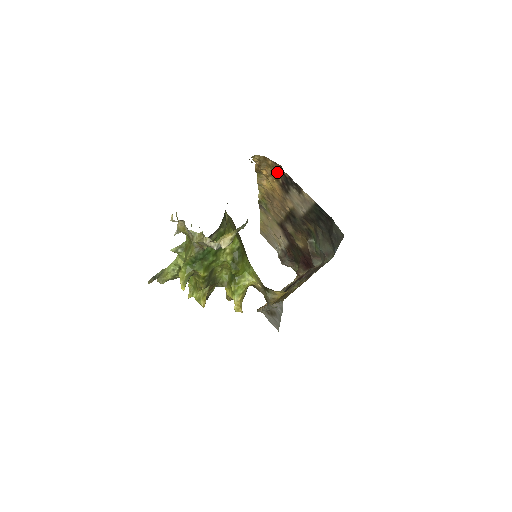
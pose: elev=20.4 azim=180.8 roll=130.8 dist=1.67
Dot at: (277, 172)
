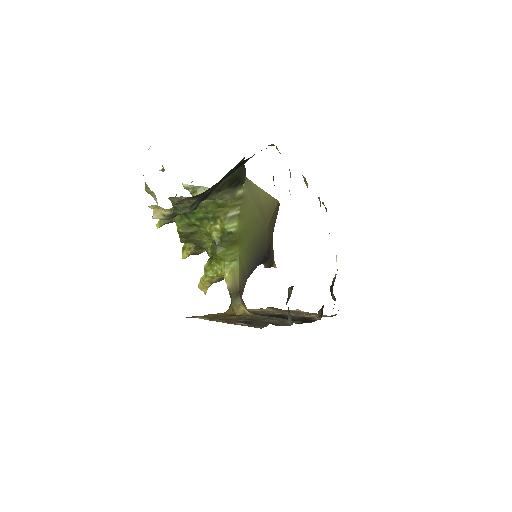
Dot at: occluded
